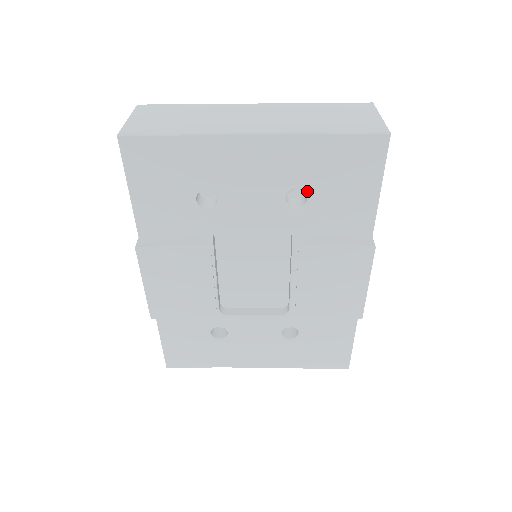
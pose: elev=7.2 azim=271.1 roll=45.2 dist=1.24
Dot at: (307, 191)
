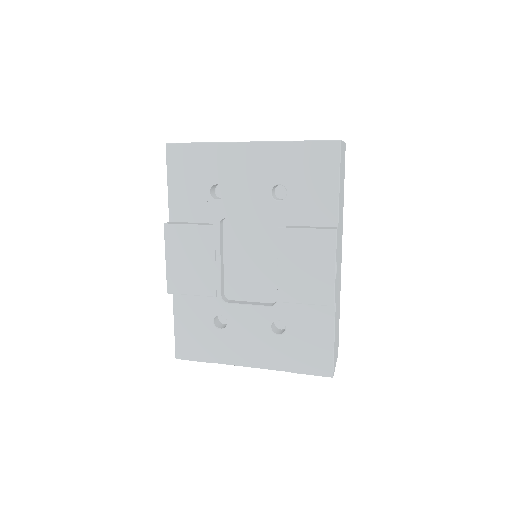
Dot at: (286, 186)
